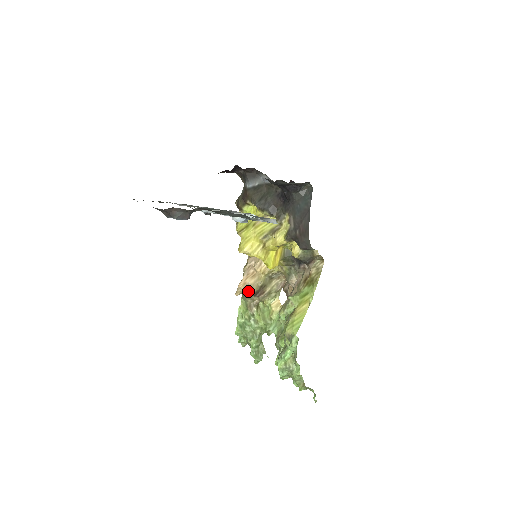
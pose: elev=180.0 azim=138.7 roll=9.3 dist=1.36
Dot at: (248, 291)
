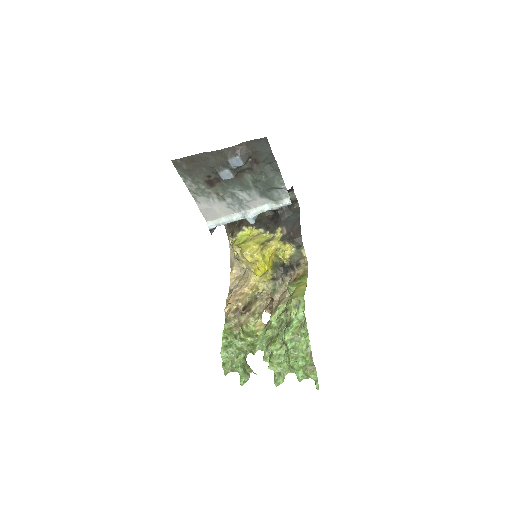
Dot at: (236, 309)
